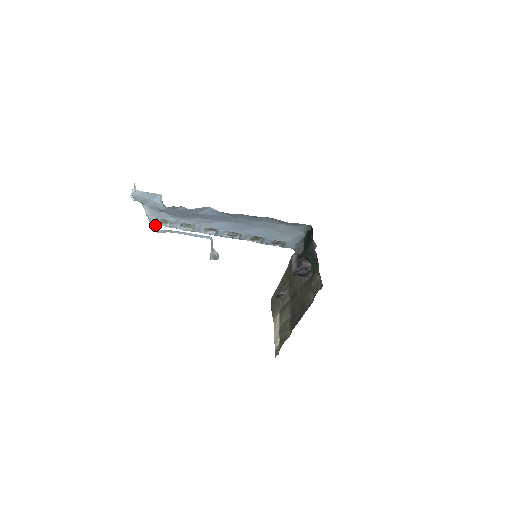
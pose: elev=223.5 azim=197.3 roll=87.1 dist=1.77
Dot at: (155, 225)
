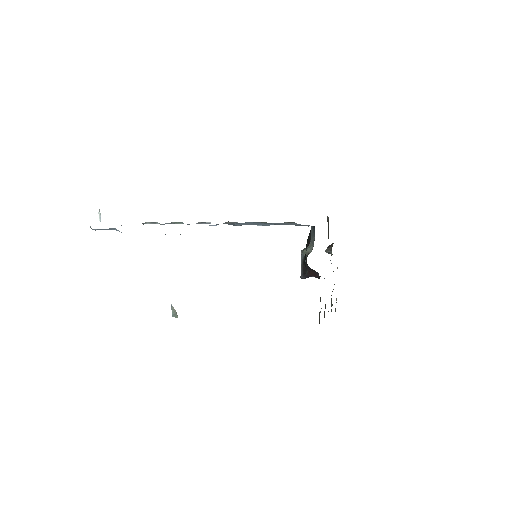
Dot at: occluded
